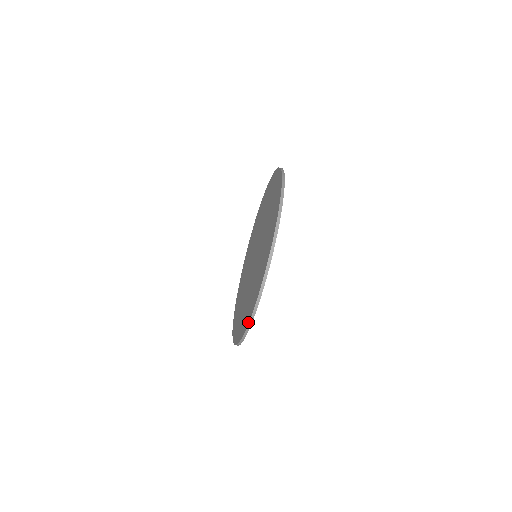
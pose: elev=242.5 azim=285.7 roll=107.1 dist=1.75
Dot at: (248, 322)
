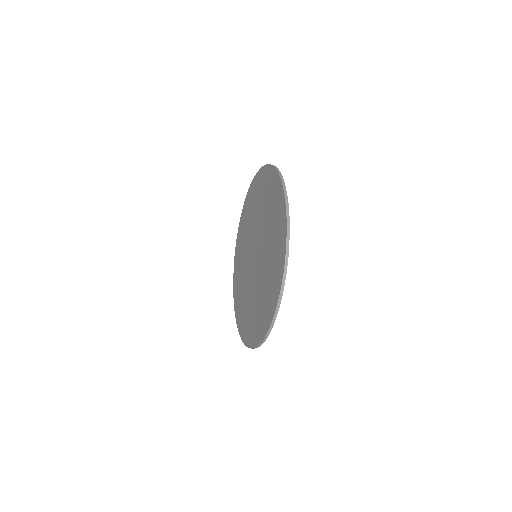
Dot at: (240, 336)
